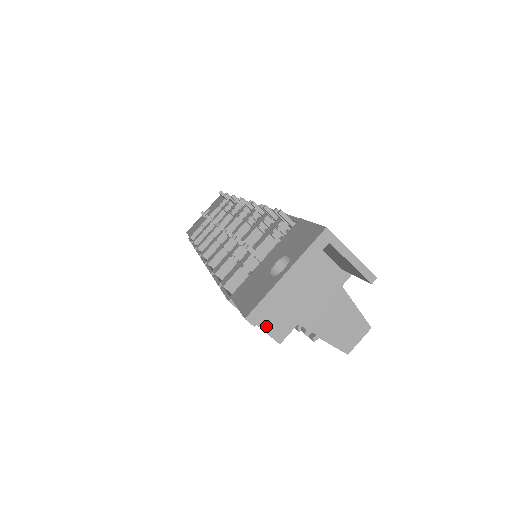
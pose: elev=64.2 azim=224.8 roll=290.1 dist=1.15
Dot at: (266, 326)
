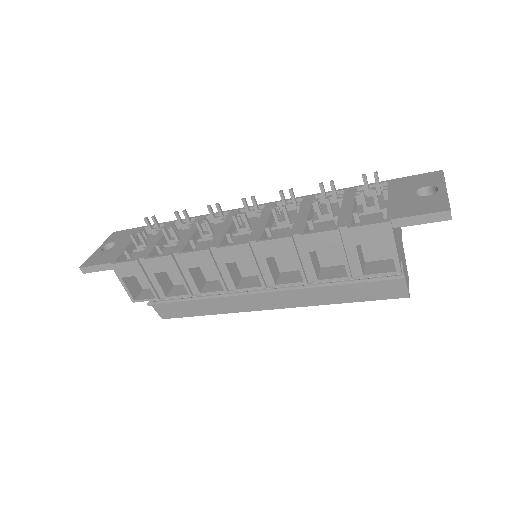
Dot at: (398, 254)
